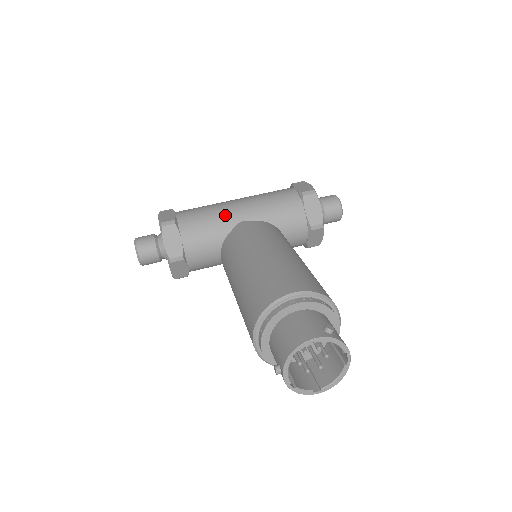
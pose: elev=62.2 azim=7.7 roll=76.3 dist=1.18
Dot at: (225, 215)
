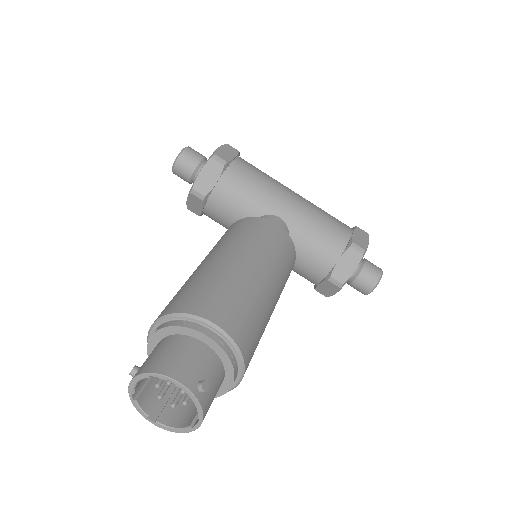
Dot at: (271, 198)
